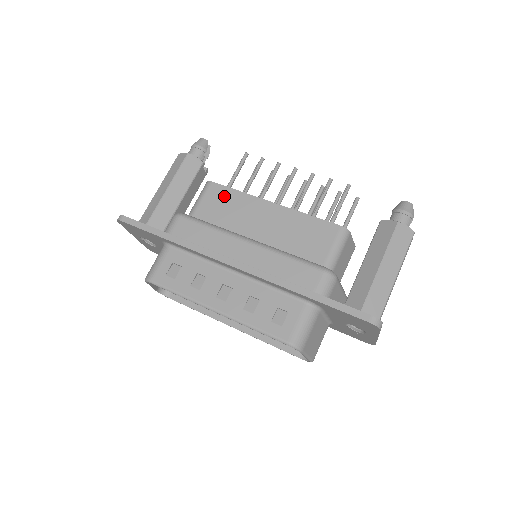
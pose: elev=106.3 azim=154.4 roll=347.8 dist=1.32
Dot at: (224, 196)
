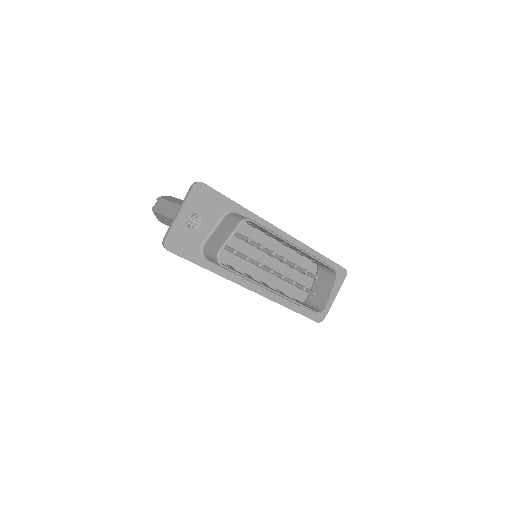
Dot at: occluded
